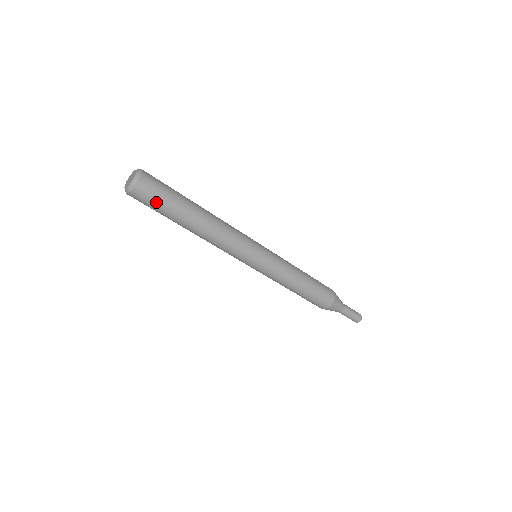
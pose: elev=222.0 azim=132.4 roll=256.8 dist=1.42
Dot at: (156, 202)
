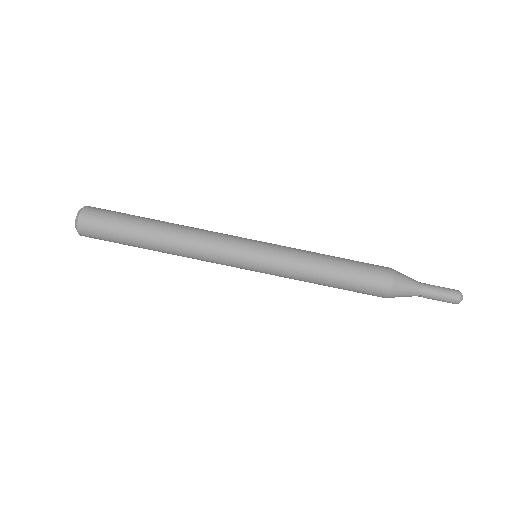
Dot at: (108, 221)
